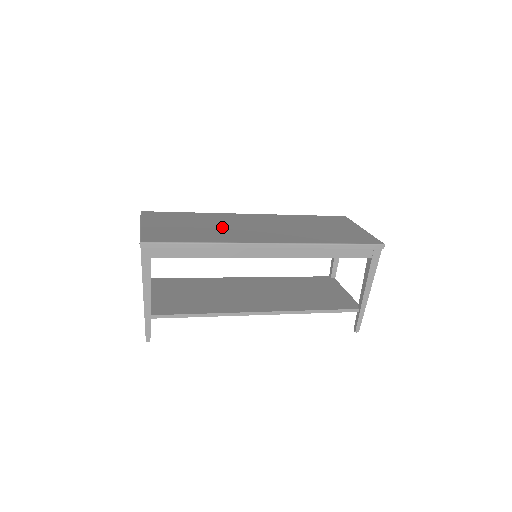
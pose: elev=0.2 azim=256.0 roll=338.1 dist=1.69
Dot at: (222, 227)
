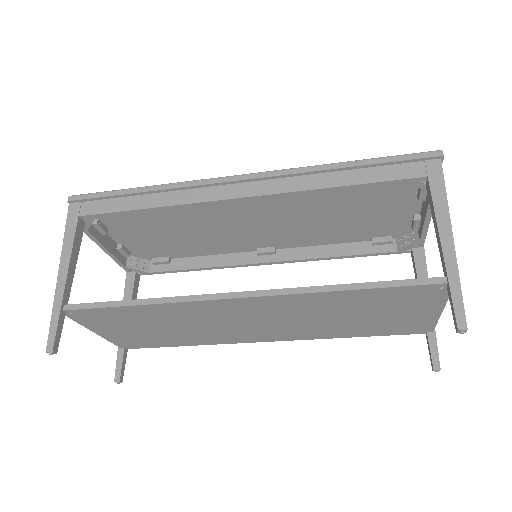
Dot at: occluded
